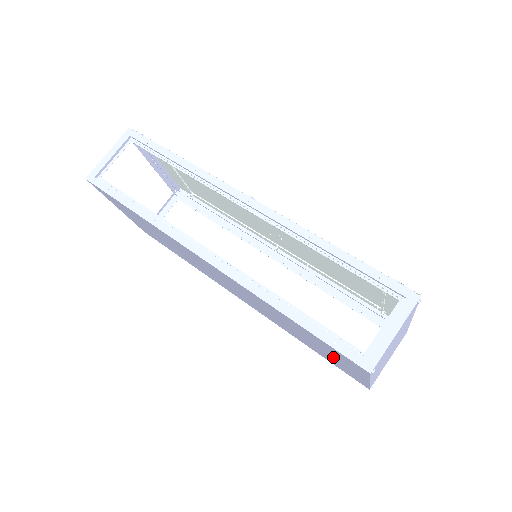
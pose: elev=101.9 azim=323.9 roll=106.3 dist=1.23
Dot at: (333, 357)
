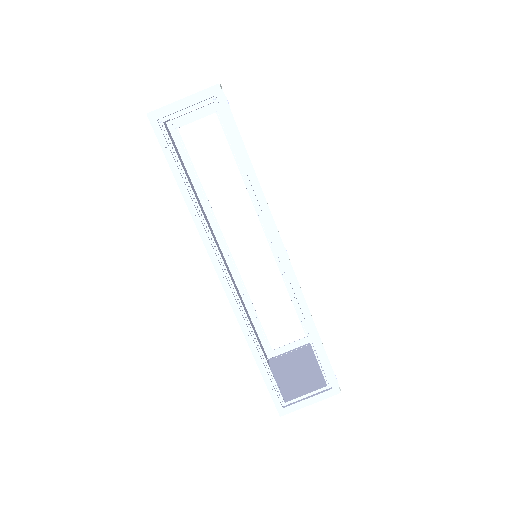
Dot at: occluded
